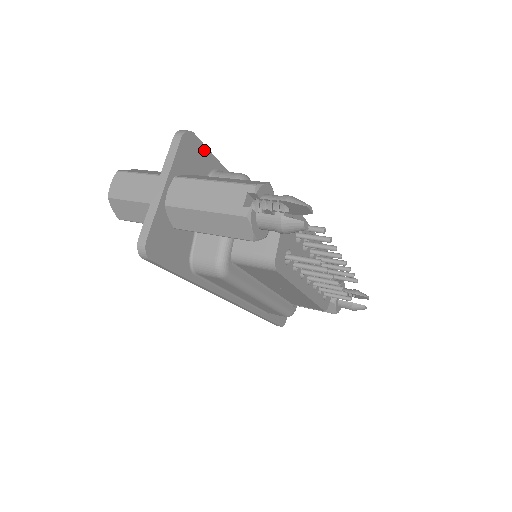
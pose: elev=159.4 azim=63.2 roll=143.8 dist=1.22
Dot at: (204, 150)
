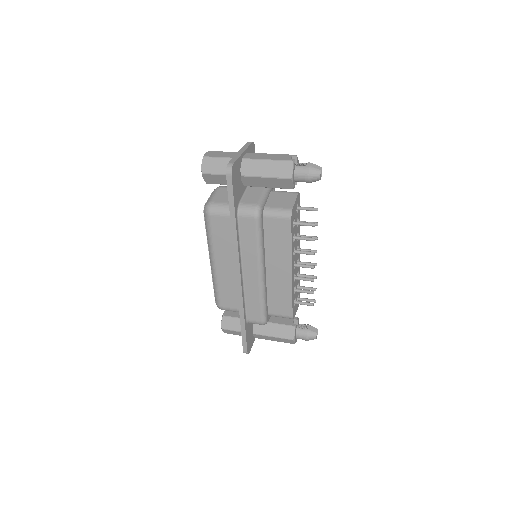
Dot at: occluded
